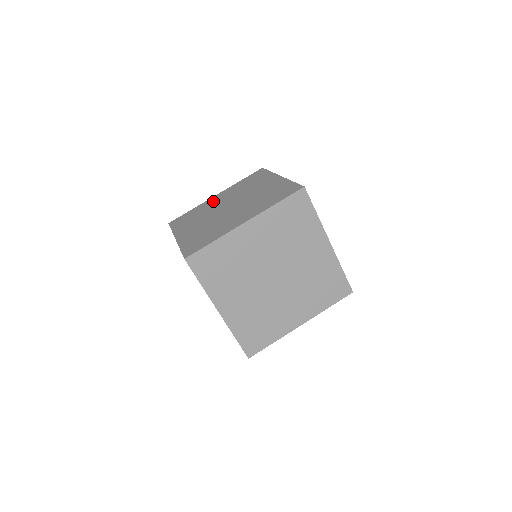
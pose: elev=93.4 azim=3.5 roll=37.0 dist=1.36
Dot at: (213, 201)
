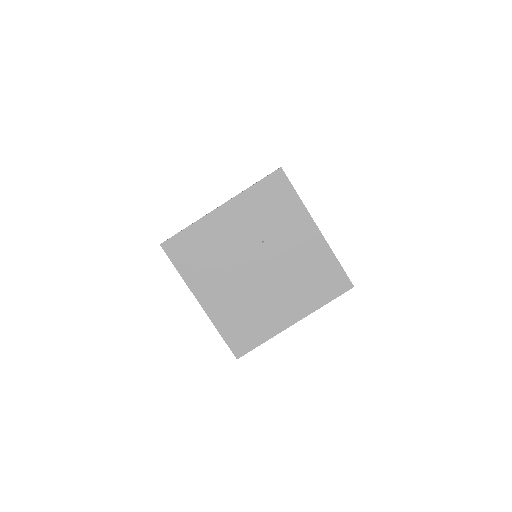
Dot at: occluded
